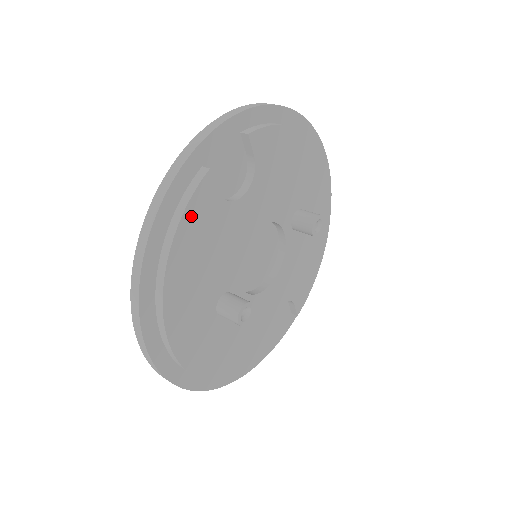
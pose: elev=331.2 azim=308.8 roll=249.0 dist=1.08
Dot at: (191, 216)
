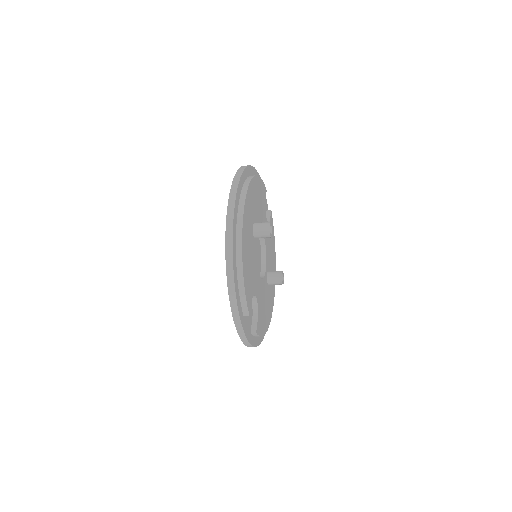
Dot at: (262, 185)
